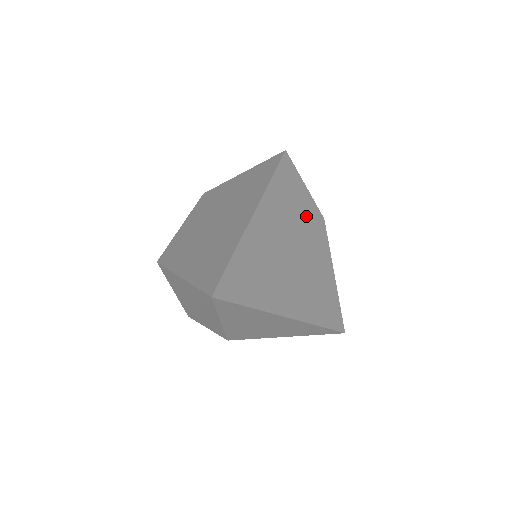
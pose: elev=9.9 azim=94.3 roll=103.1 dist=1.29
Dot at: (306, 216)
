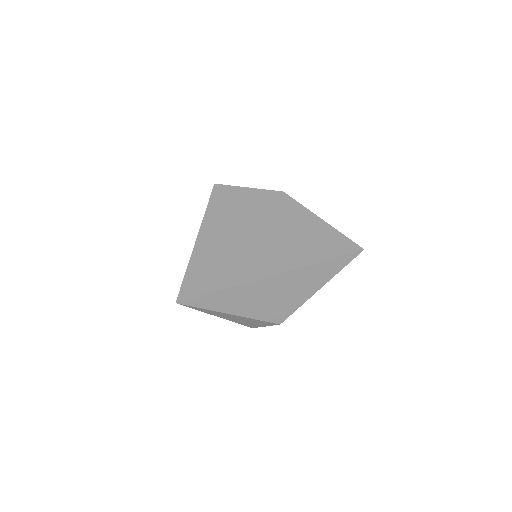
Dot at: (258, 204)
